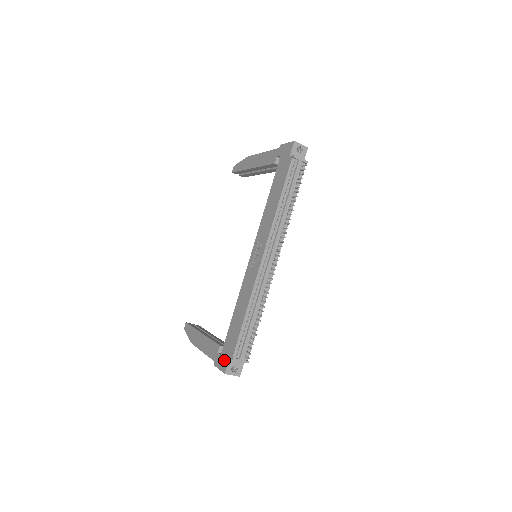
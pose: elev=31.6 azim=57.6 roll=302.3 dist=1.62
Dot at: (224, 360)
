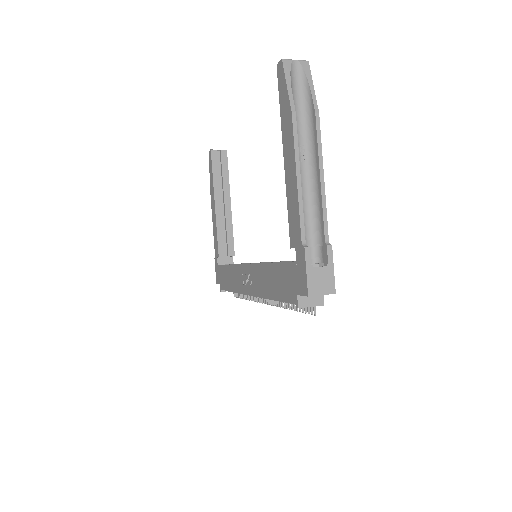
Dot at: (218, 276)
